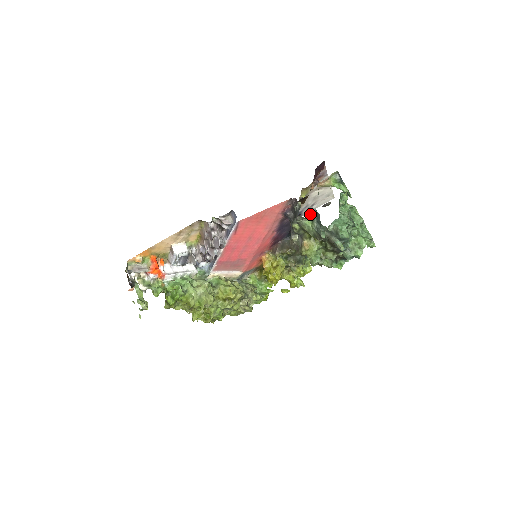
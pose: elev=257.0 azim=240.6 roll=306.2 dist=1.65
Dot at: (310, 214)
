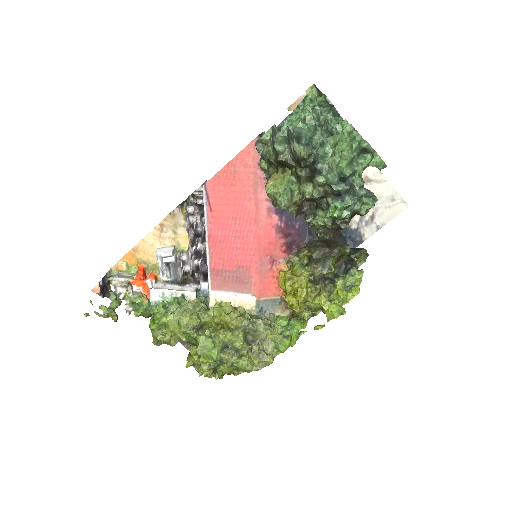
Dot at: (269, 134)
